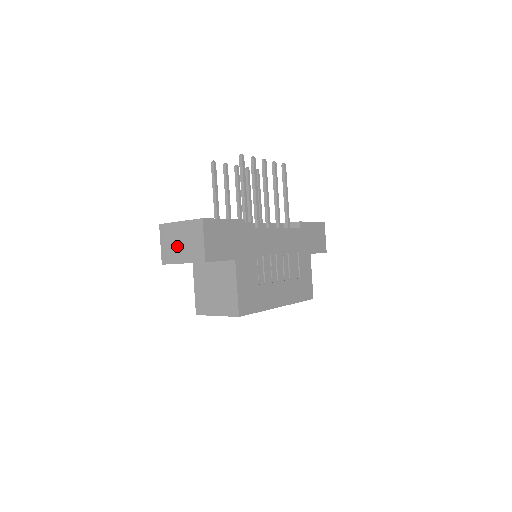
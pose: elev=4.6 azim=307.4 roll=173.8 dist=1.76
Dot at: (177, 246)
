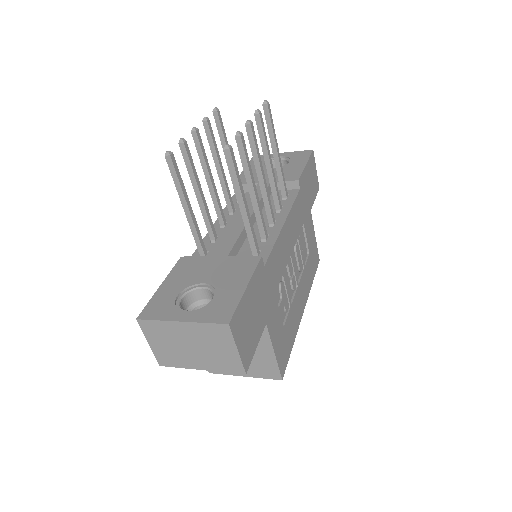
Dot at: (184, 350)
